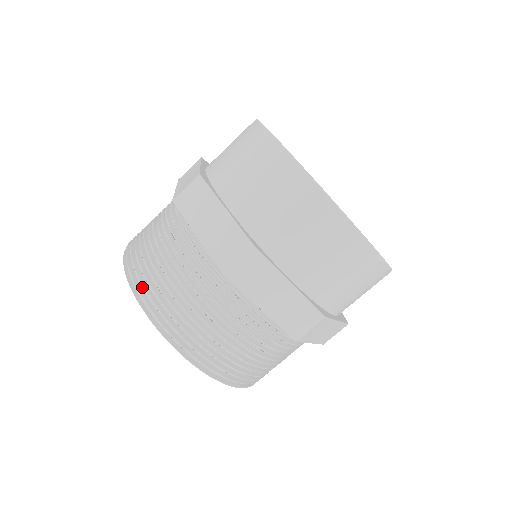
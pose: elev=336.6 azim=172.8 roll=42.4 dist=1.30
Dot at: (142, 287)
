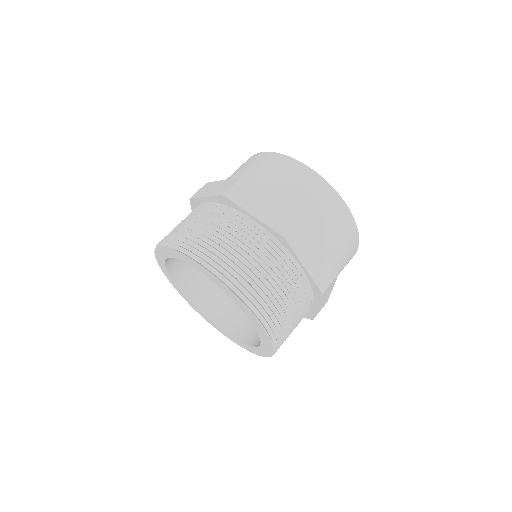
Dot at: (205, 260)
